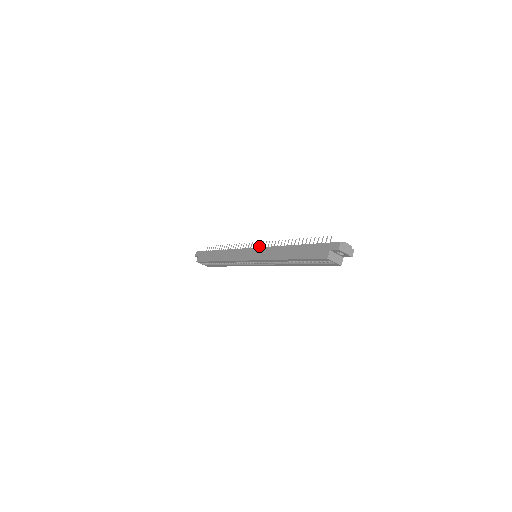
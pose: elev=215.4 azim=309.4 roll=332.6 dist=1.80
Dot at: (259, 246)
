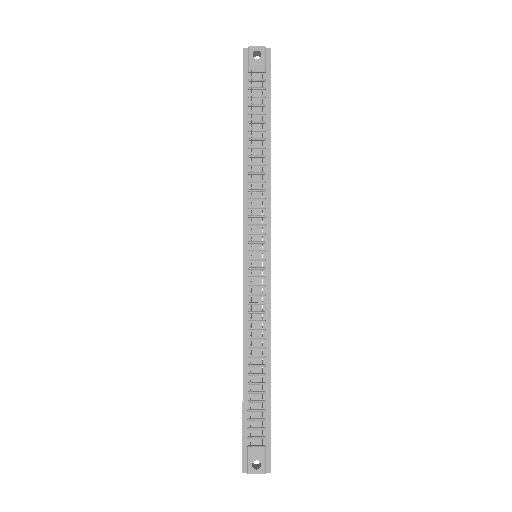
Dot at: (250, 264)
